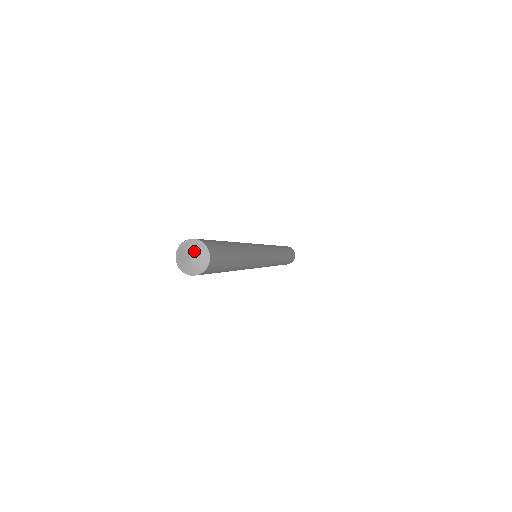
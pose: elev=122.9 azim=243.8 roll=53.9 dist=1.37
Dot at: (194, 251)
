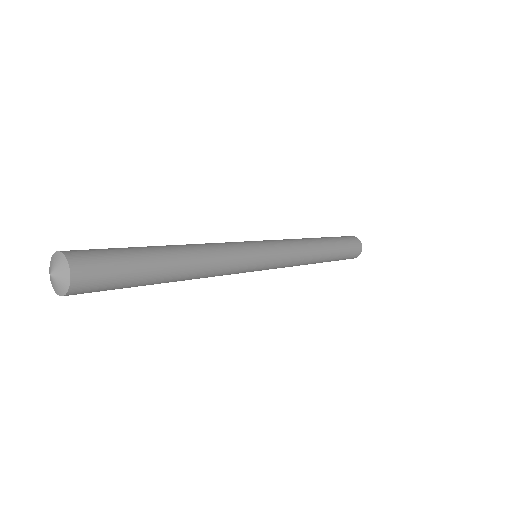
Dot at: (58, 275)
